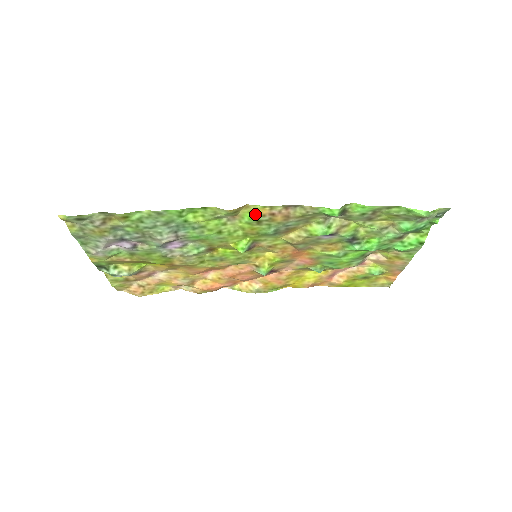
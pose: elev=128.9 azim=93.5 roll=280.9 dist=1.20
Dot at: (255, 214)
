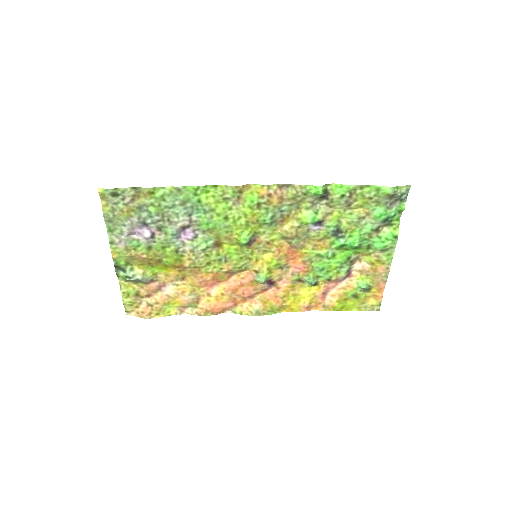
Dot at: (255, 195)
